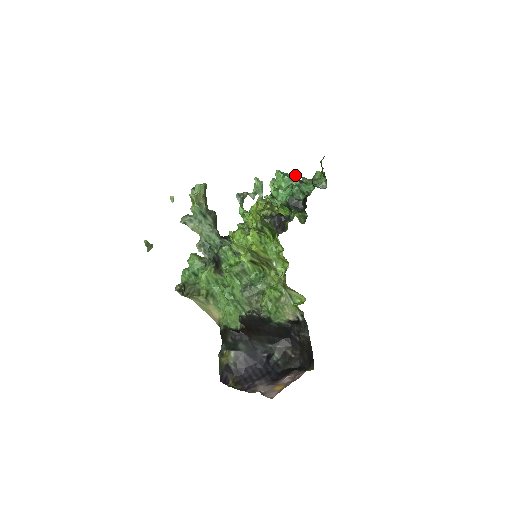
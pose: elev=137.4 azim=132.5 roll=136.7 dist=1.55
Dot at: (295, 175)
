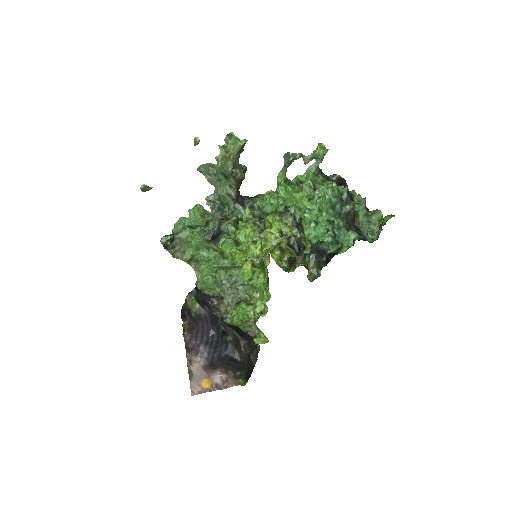
Dot at: (347, 209)
